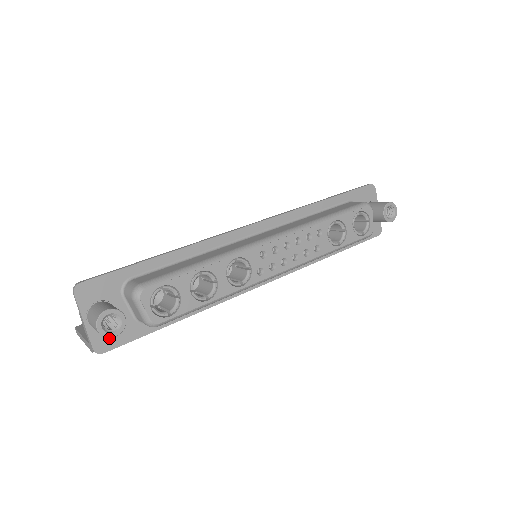
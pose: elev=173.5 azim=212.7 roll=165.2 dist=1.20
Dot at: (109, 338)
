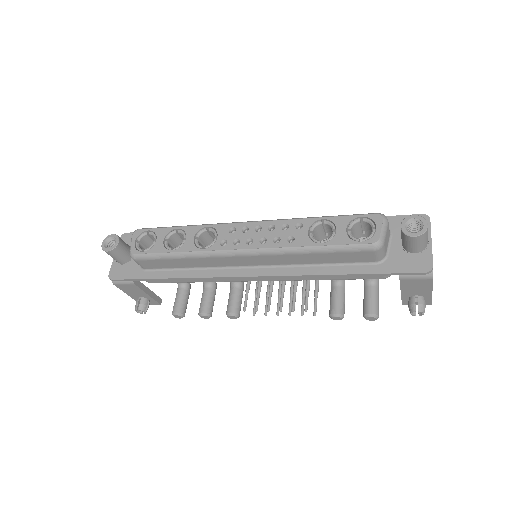
Dot at: (120, 271)
